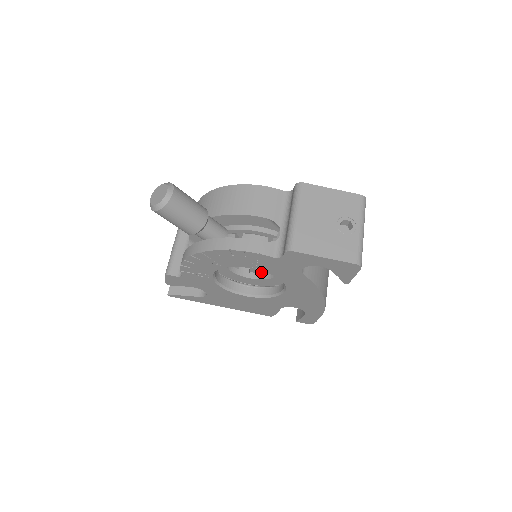
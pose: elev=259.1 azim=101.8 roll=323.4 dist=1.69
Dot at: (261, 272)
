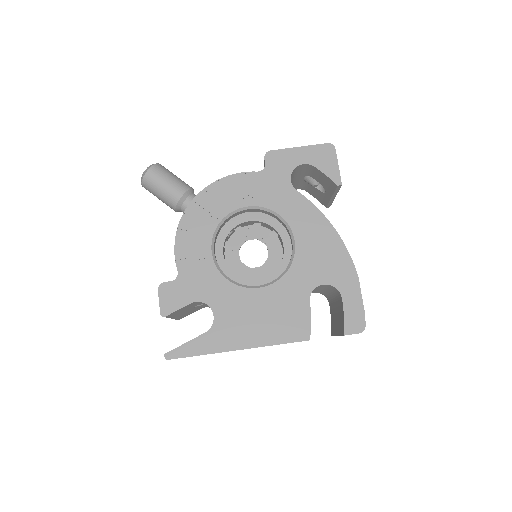
Dot at: occluded
